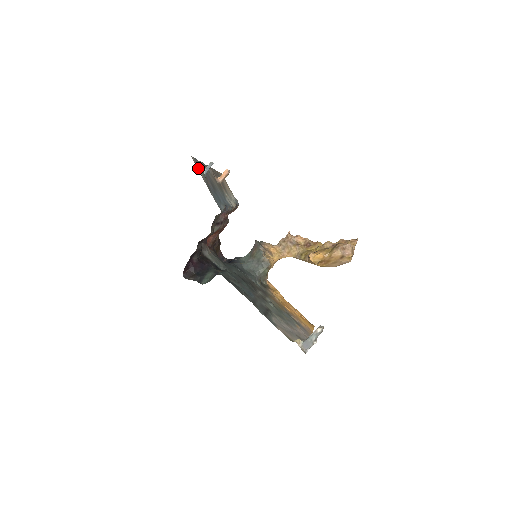
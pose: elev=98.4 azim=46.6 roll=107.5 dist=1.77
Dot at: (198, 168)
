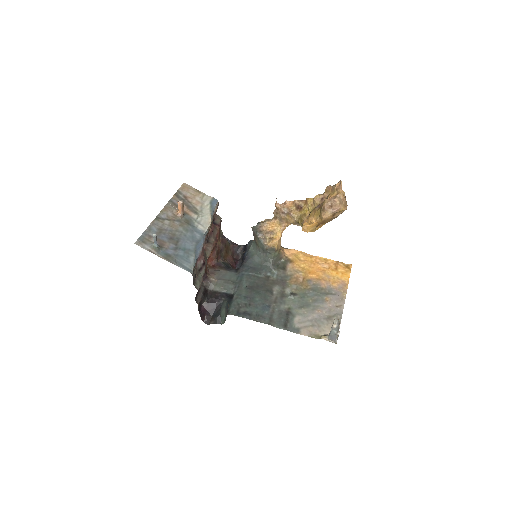
Dot at: (148, 247)
